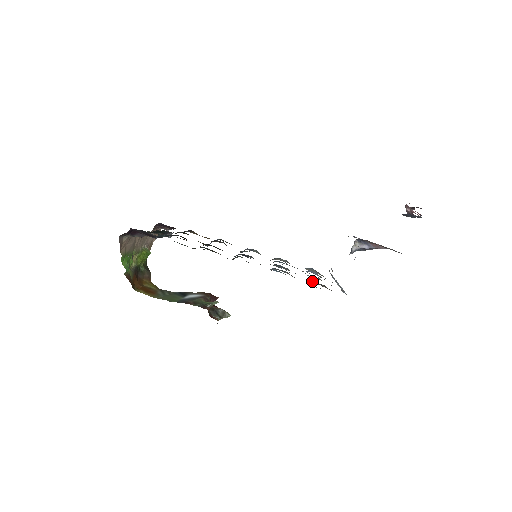
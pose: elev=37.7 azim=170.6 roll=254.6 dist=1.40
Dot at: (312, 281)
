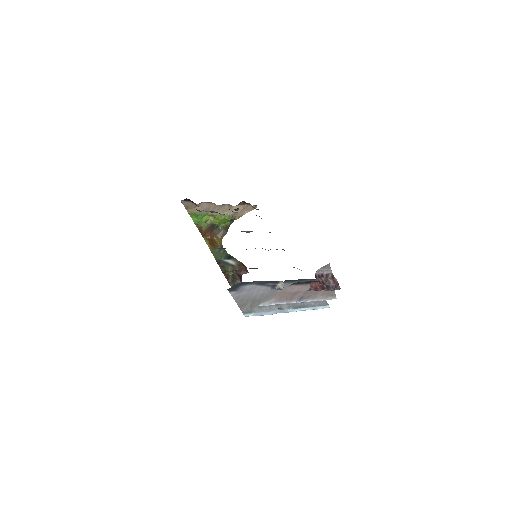
Dot at: occluded
